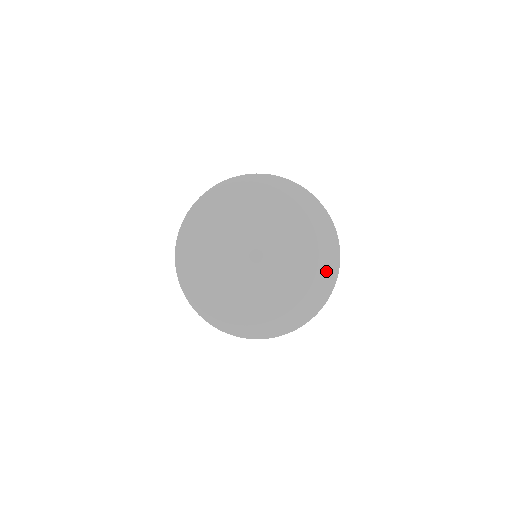
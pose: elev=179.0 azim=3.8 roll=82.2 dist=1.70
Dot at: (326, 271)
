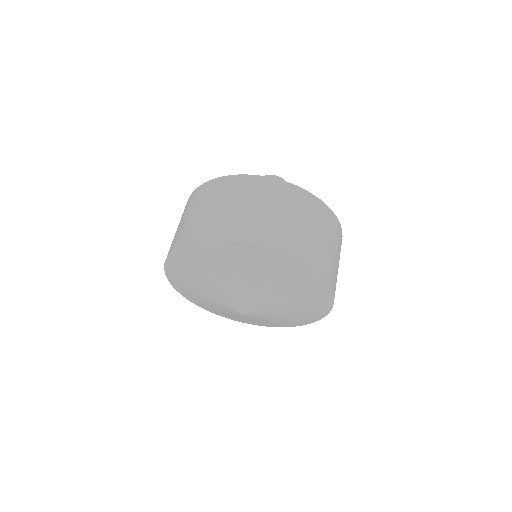
Dot at: (311, 288)
